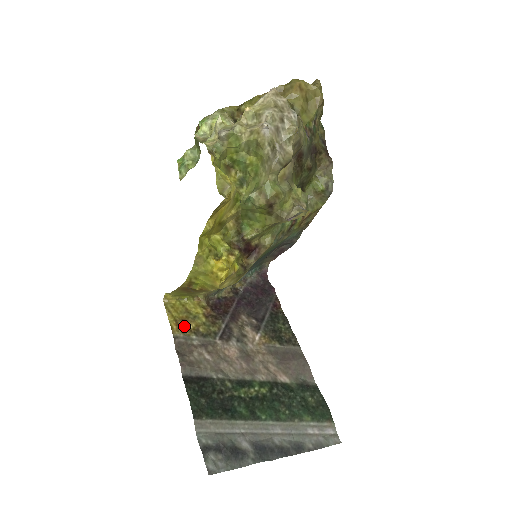
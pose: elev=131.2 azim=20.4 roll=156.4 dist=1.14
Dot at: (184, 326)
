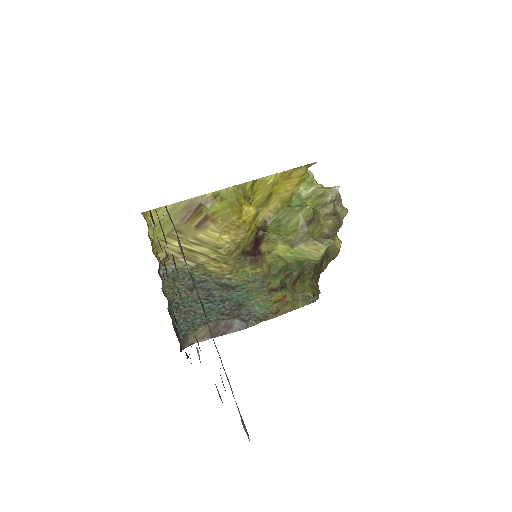
Dot at: occluded
